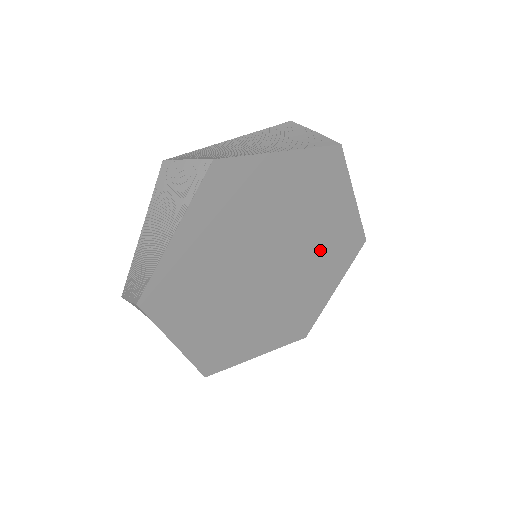
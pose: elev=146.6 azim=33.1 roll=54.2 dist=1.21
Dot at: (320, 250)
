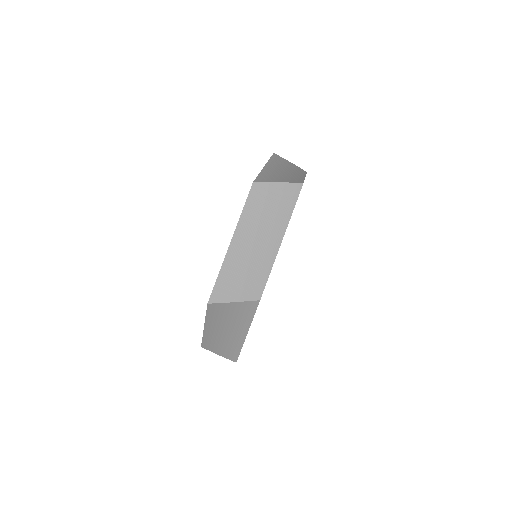
Dot at: occluded
